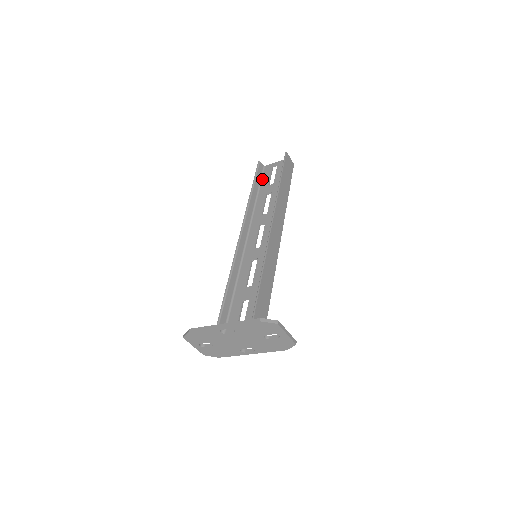
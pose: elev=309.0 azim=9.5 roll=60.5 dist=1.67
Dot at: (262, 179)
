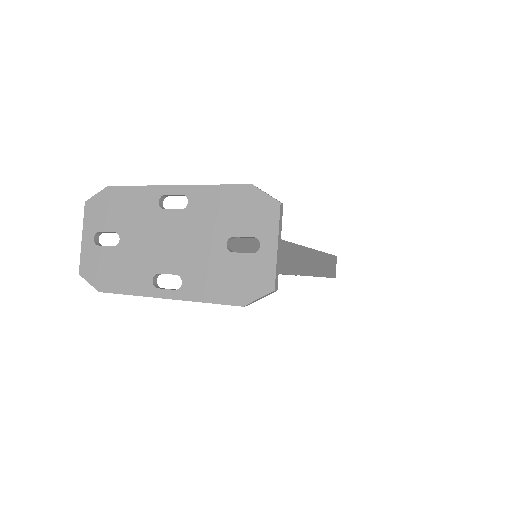
Dot at: occluded
